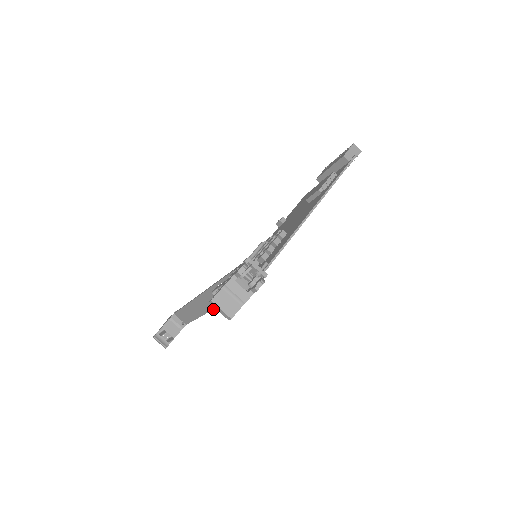
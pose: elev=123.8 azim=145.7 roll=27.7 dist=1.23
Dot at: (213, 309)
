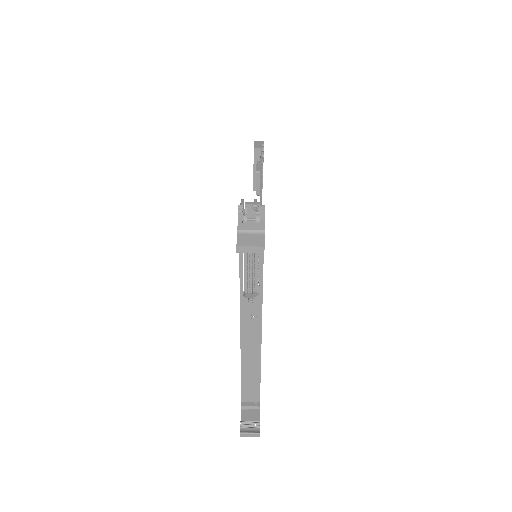
Dot at: (261, 328)
